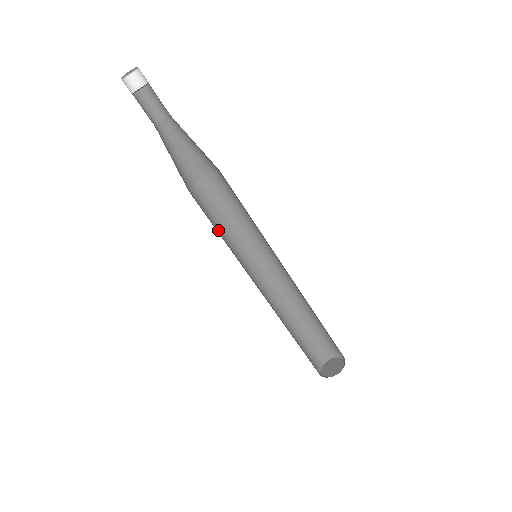
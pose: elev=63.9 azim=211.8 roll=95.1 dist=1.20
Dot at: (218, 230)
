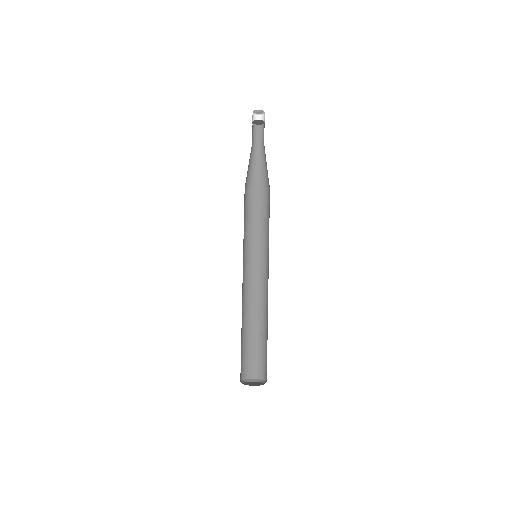
Dot at: (245, 225)
